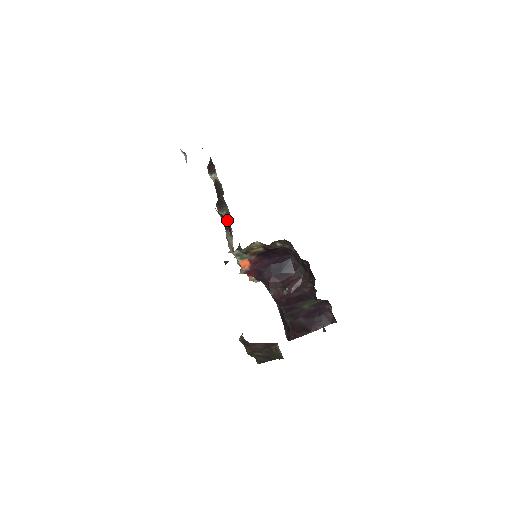
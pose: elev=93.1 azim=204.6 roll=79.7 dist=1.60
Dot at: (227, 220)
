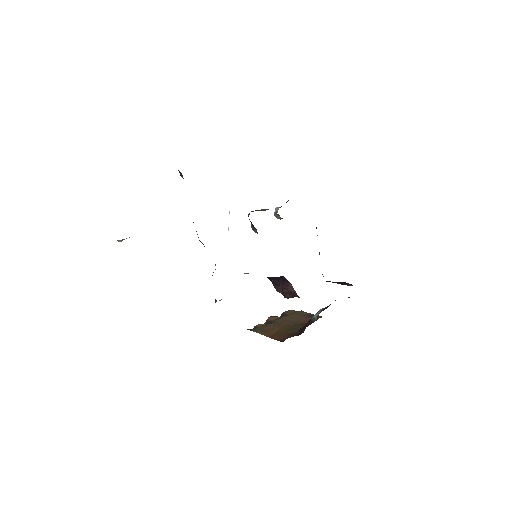
Dot at: occluded
